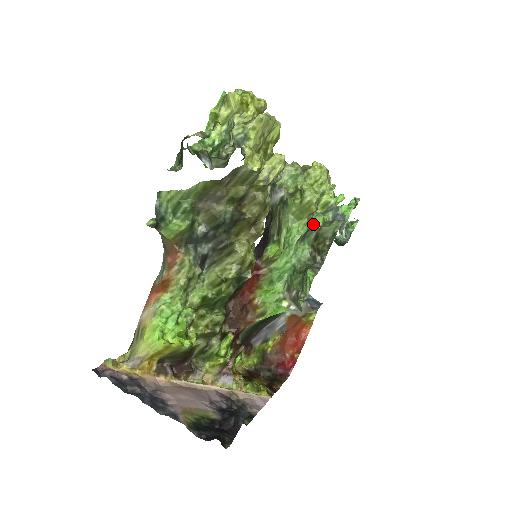
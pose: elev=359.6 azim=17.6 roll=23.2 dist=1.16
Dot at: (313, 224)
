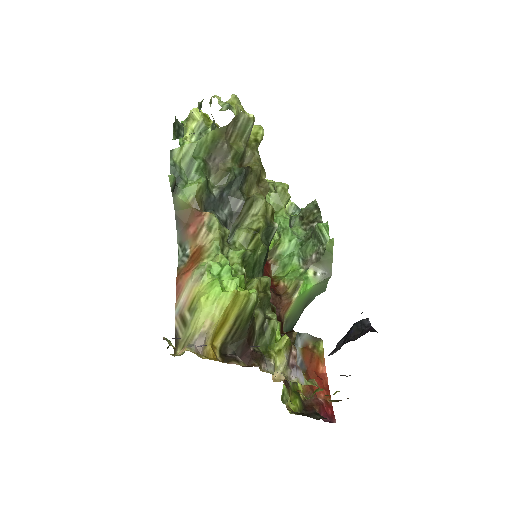
Dot at: occluded
